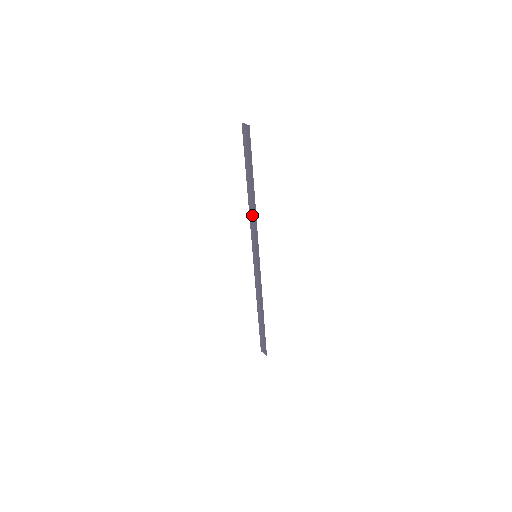
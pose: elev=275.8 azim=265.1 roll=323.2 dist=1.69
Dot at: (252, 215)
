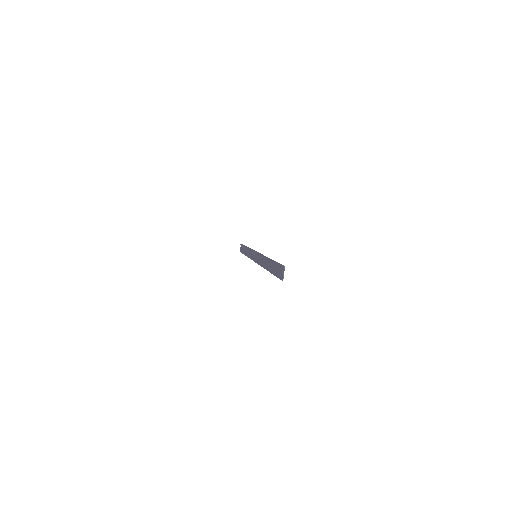
Dot at: occluded
